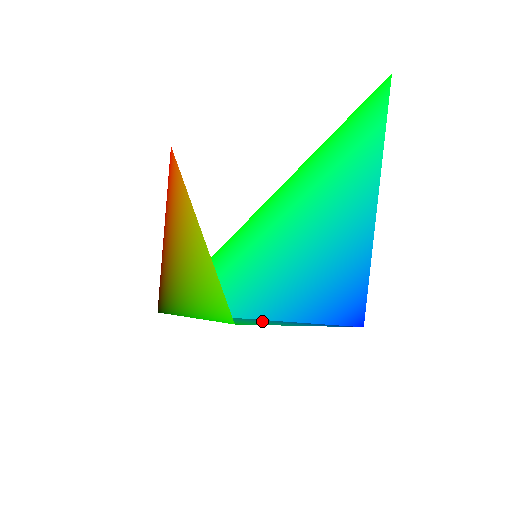
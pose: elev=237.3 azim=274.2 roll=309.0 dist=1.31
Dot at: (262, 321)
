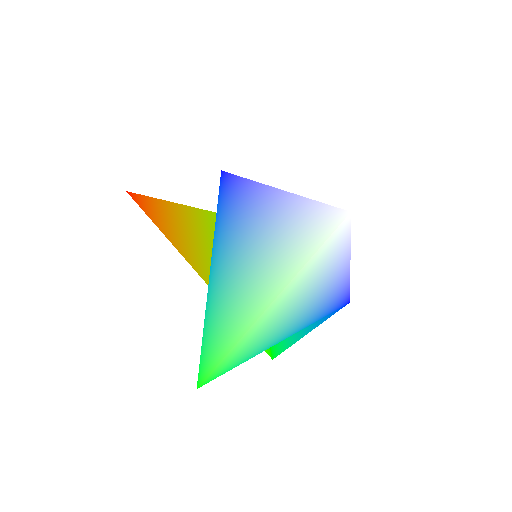
Dot at: occluded
